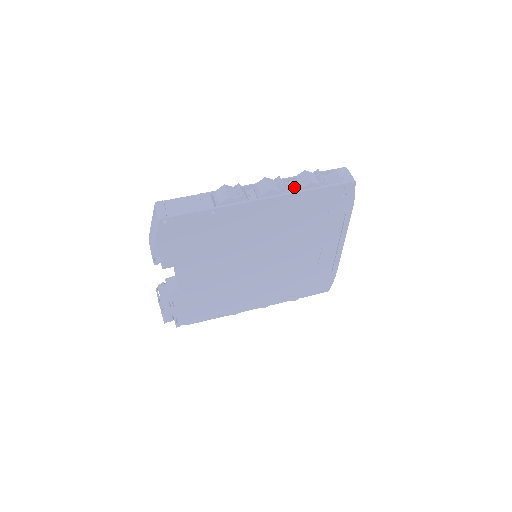
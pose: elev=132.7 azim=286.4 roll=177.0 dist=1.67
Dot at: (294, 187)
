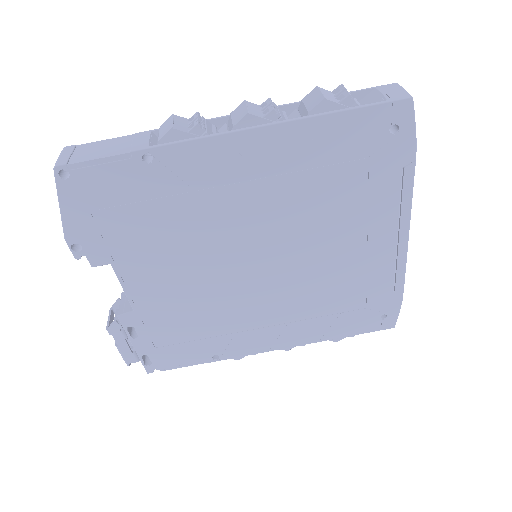
Dot at: (298, 116)
